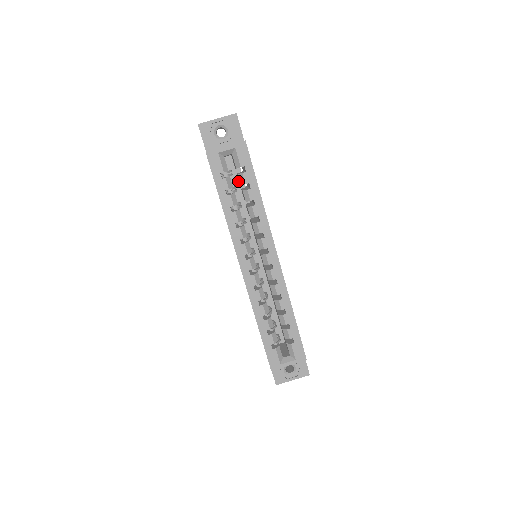
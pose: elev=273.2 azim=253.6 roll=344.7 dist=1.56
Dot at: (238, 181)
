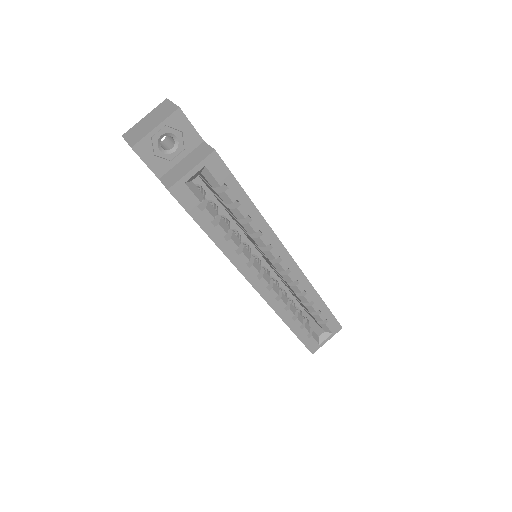
Dot at: (203, 183)
